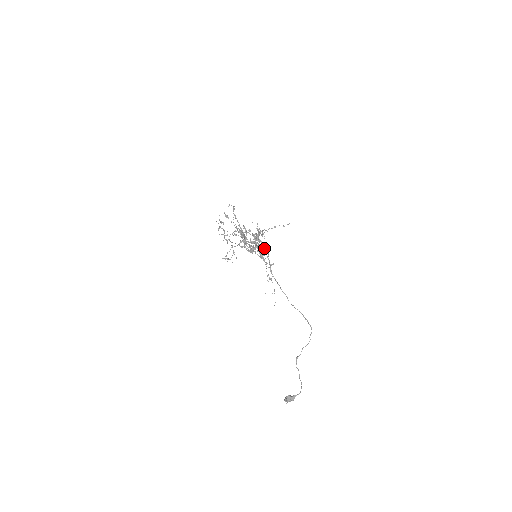
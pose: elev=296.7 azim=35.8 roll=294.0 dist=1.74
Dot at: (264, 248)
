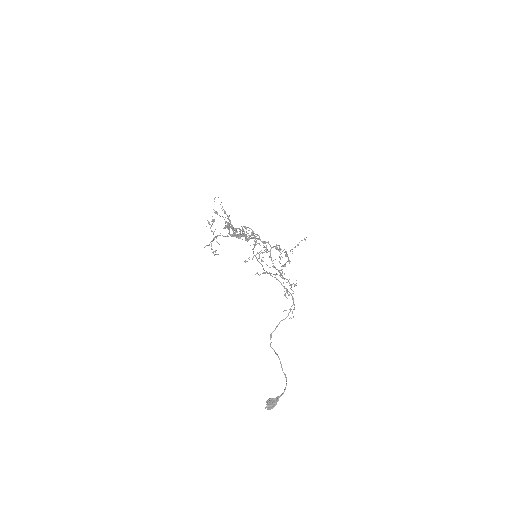
Dot at: occluded
